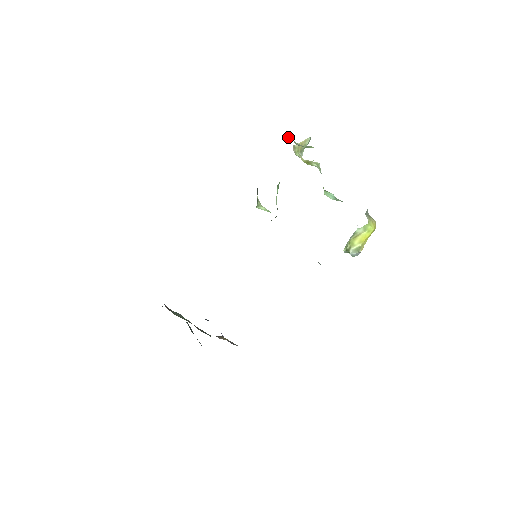
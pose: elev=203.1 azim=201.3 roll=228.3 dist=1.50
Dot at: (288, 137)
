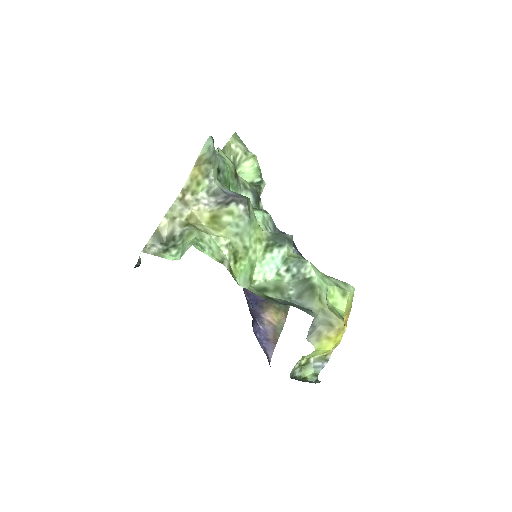
Dot at: (139, 258)
